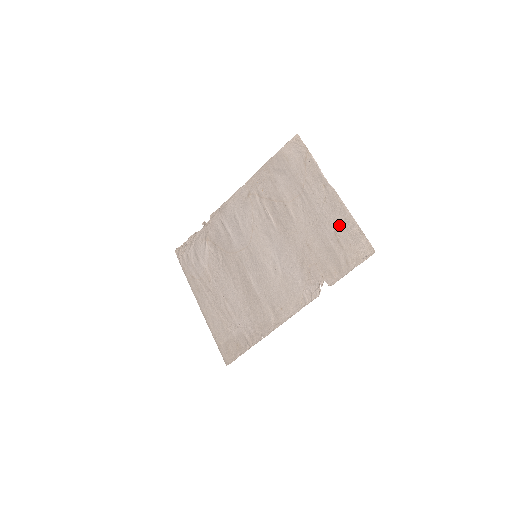
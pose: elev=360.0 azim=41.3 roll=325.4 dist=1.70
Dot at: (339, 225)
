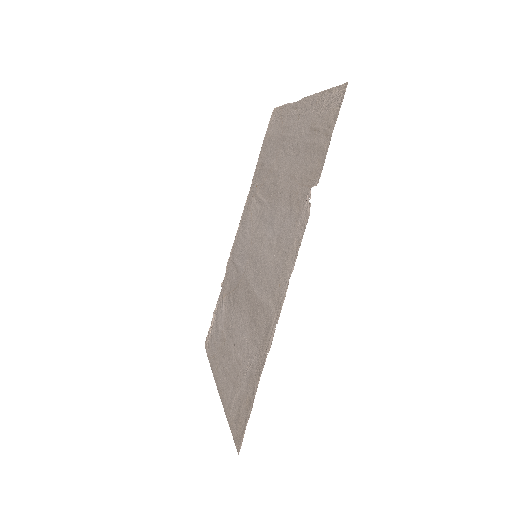
Dot at: (312, 116)
